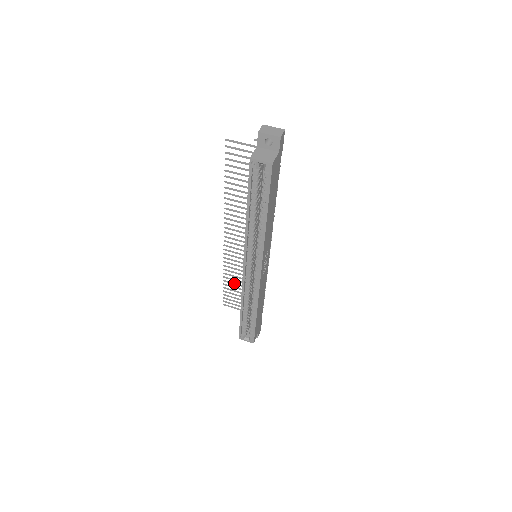
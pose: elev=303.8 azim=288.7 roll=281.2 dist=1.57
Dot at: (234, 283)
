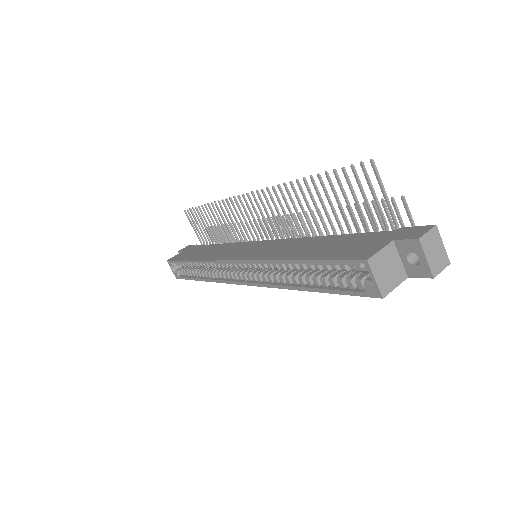
Dot at: occluded
